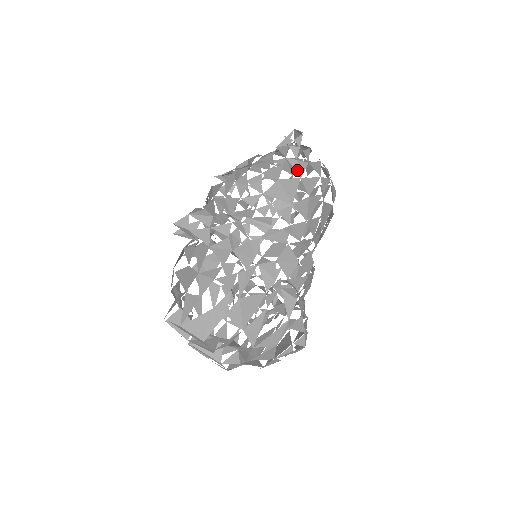
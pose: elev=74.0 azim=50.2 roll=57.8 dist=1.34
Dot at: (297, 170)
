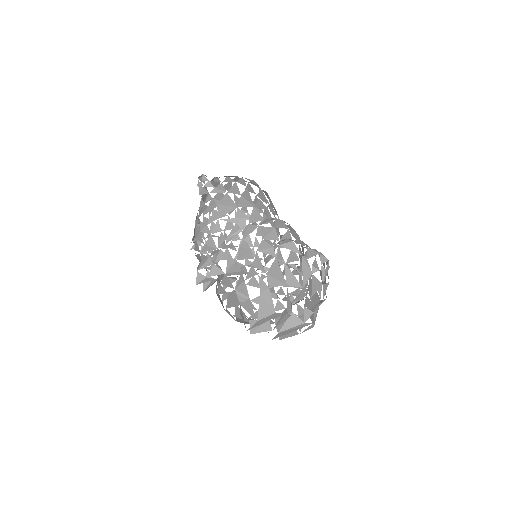
Dot at: (221, 191)
